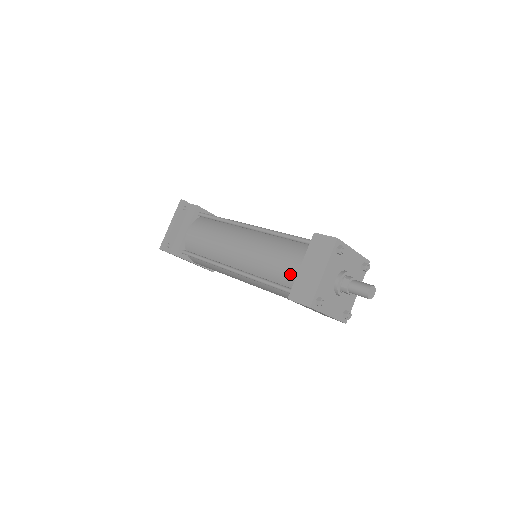
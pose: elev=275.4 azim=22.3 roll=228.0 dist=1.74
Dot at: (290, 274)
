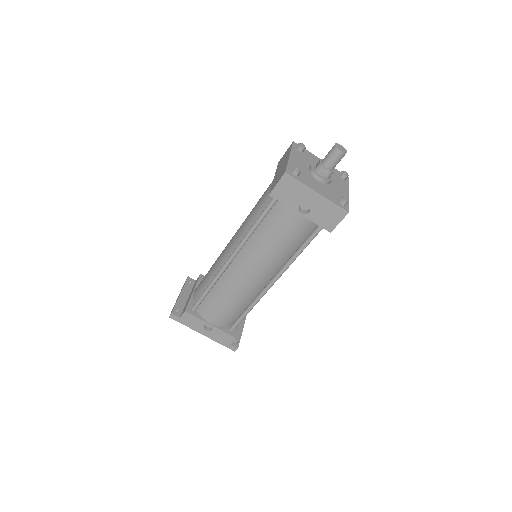
Dot at: (269, 192)
